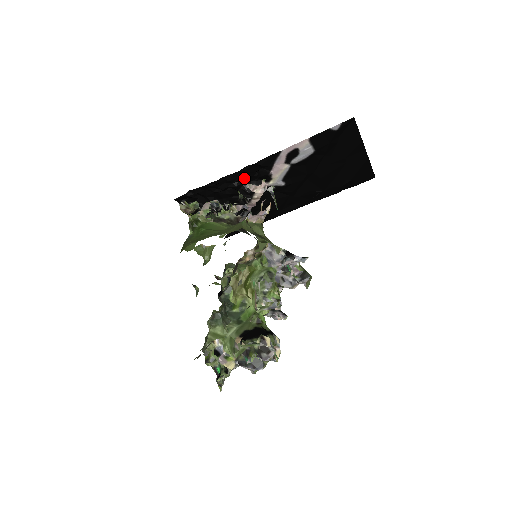
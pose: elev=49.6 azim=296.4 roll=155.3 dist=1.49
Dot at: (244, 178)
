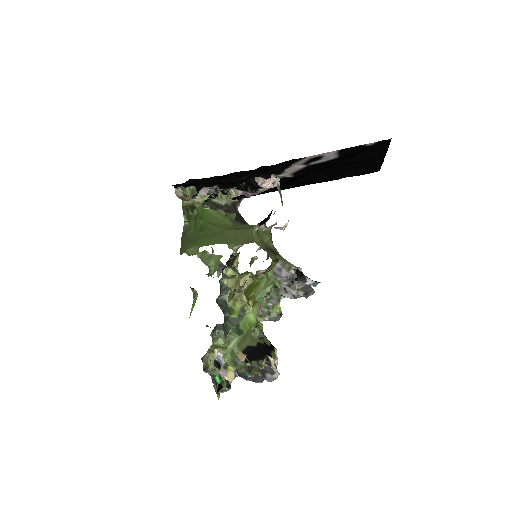
Dot at: (255, 173)
